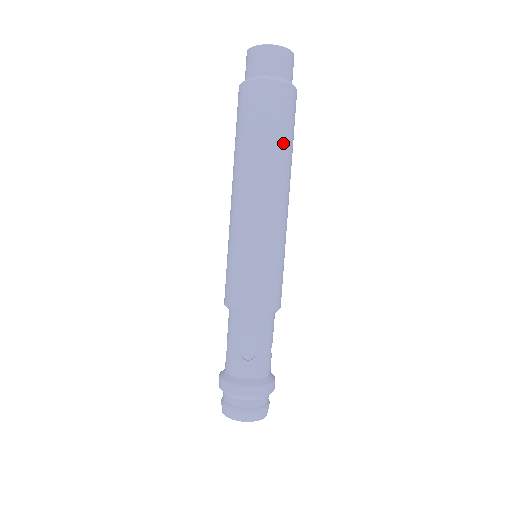
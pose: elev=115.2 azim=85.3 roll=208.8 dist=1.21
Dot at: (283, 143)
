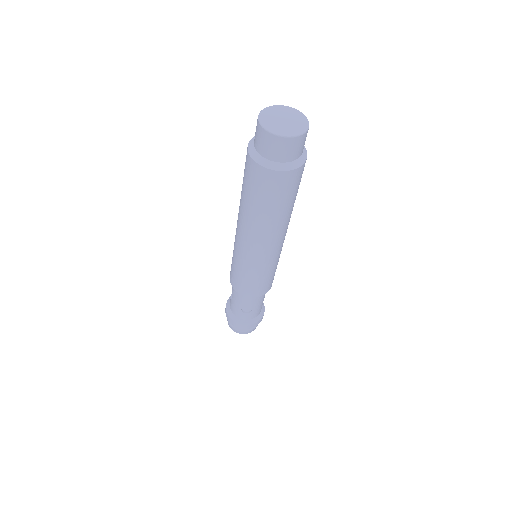
Dot at: (286, 210)
